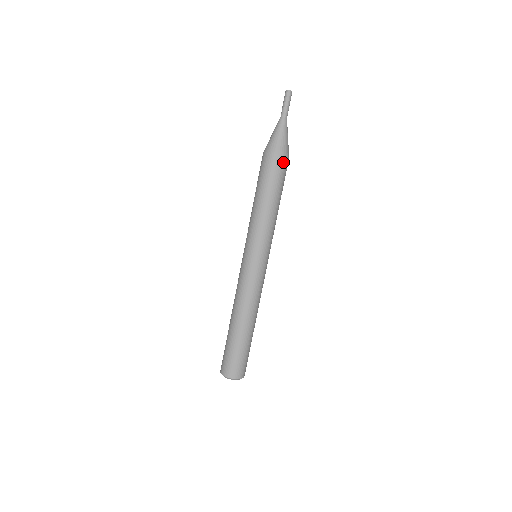
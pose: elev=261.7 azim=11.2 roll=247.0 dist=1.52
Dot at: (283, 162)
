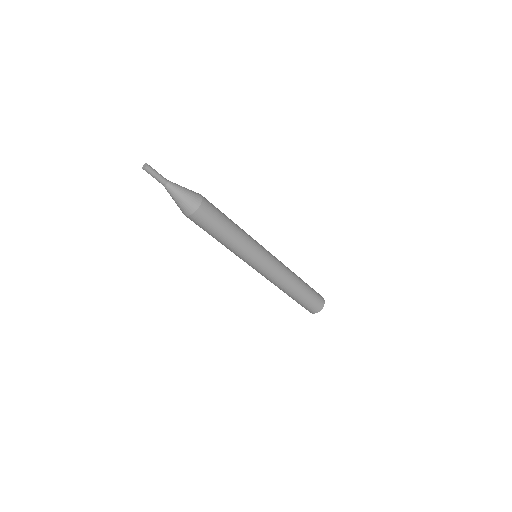
Dot at: (206, 203)
